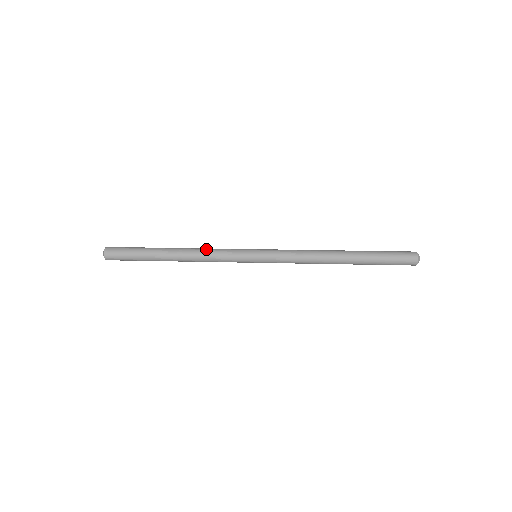
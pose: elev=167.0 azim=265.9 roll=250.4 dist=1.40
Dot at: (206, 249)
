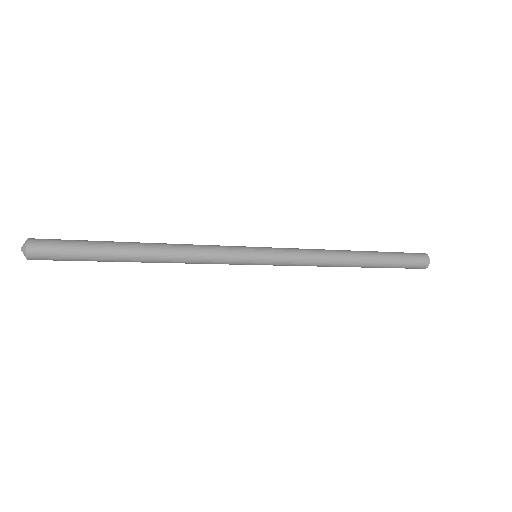
Dot at: (191, 245)
